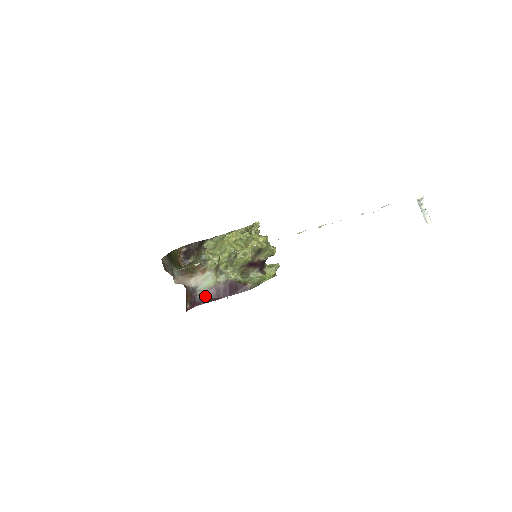
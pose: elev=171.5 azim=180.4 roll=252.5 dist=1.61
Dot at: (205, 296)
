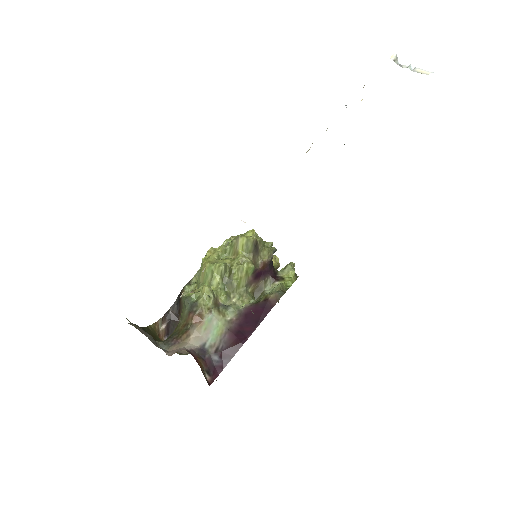
Dot at: (223, 350)
